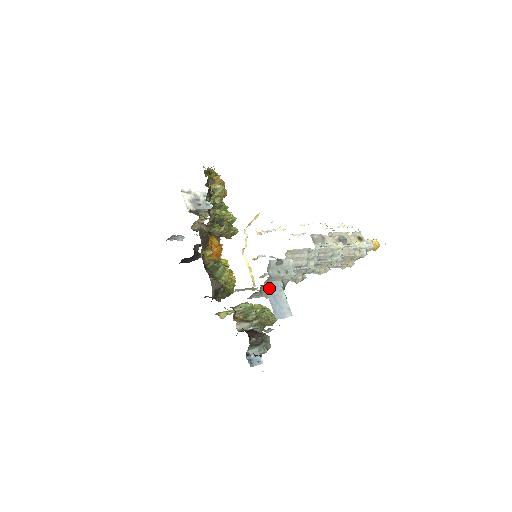
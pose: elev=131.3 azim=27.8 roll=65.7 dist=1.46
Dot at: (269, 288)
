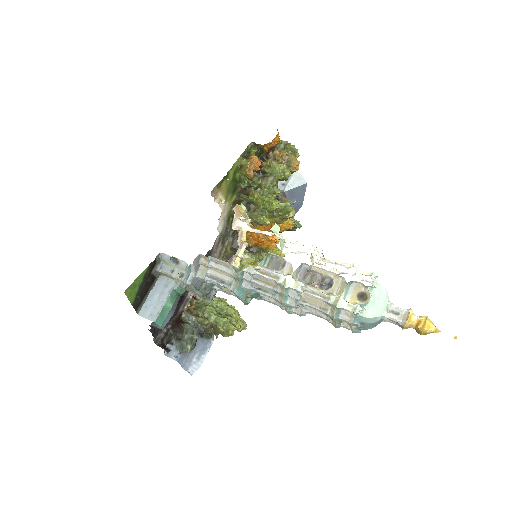
Dot at: (162, 283)
